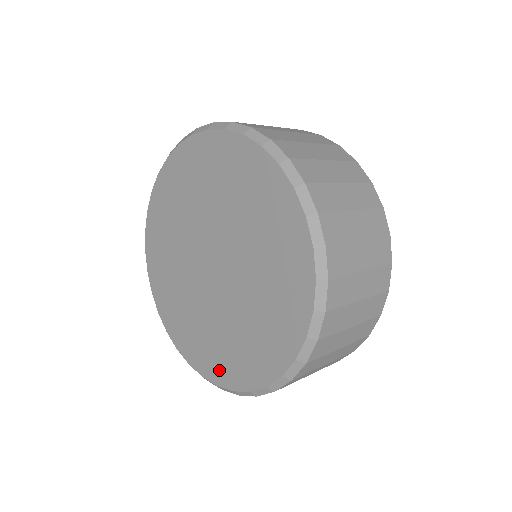
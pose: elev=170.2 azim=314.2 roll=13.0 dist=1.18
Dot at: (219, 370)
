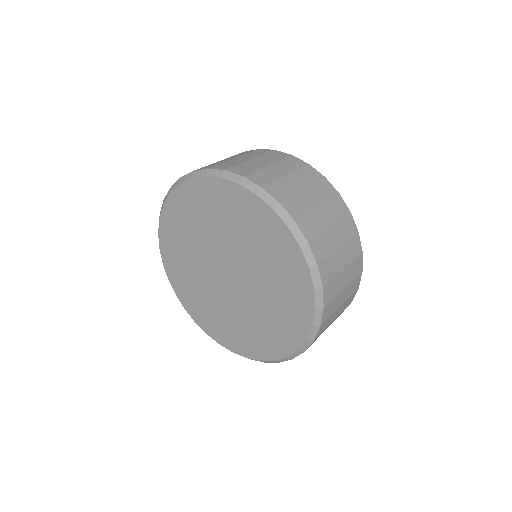
Dot at: (288, 338)
